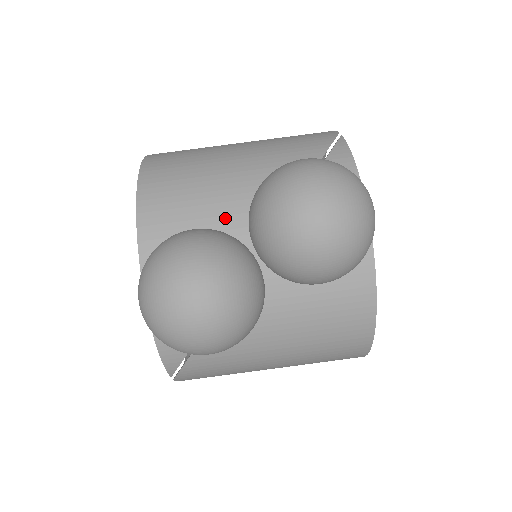
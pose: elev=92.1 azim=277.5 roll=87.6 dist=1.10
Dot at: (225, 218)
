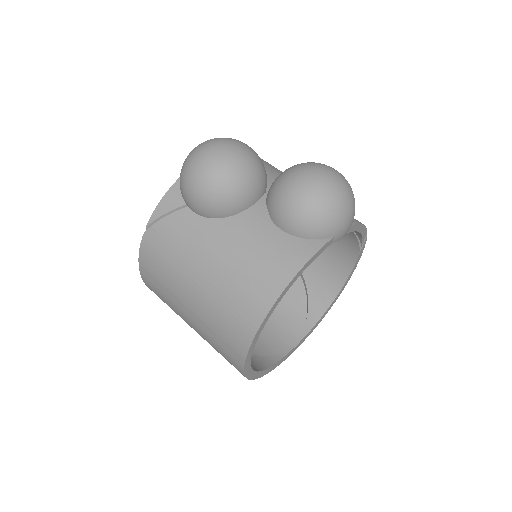
Dot at: (272, 176)
